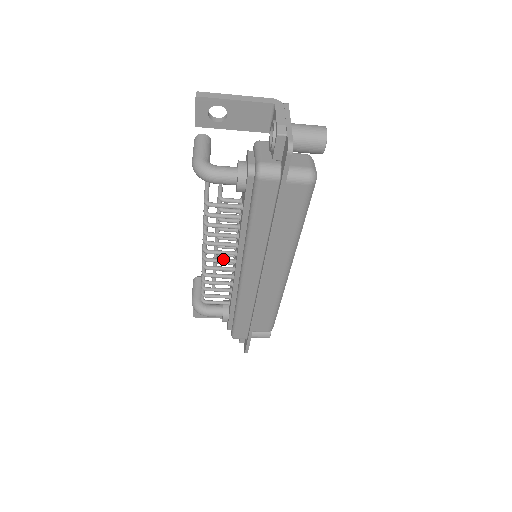
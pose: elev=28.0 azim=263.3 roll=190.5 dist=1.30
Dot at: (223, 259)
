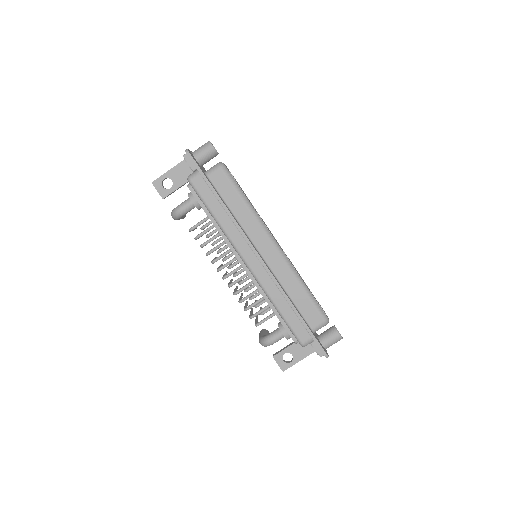
Dot at: (234, 269)
